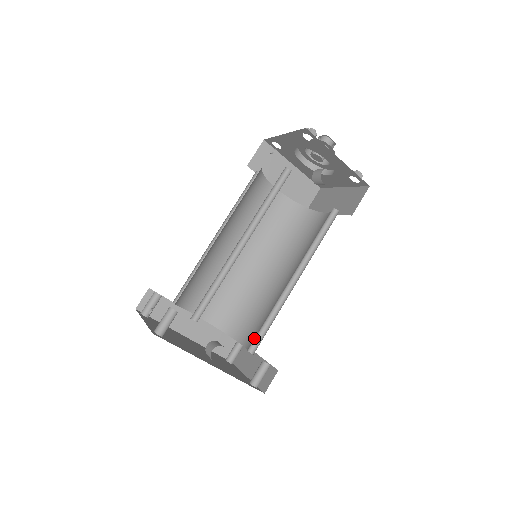
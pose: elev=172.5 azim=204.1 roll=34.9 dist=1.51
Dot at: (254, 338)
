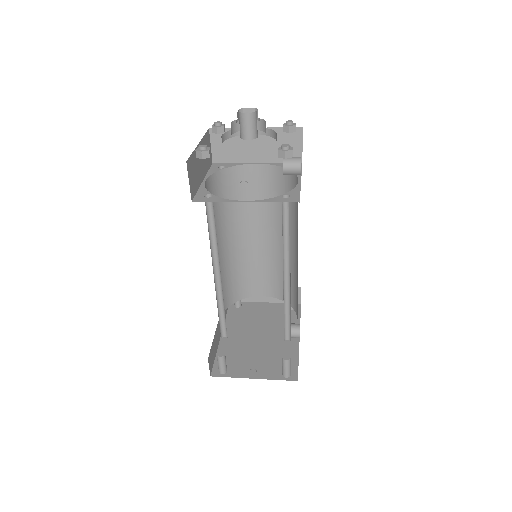
Dot at: (273, 289)
